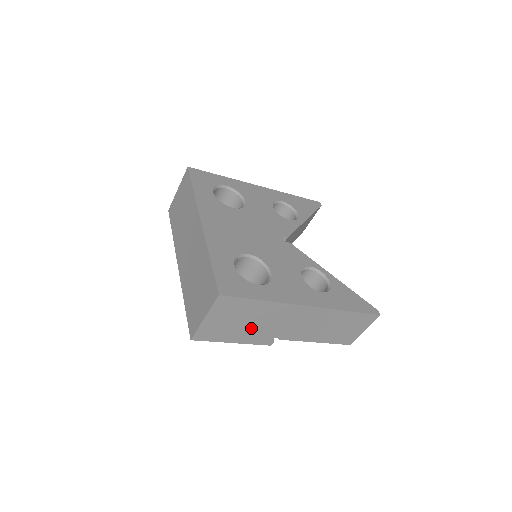
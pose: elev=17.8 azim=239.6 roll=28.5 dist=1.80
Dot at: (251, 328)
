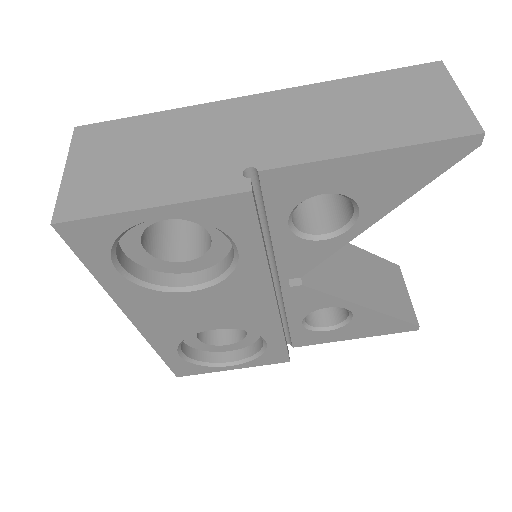
Dot at: (170, 165)
